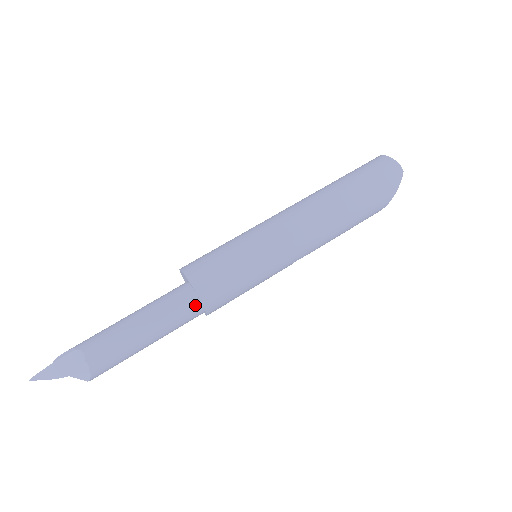
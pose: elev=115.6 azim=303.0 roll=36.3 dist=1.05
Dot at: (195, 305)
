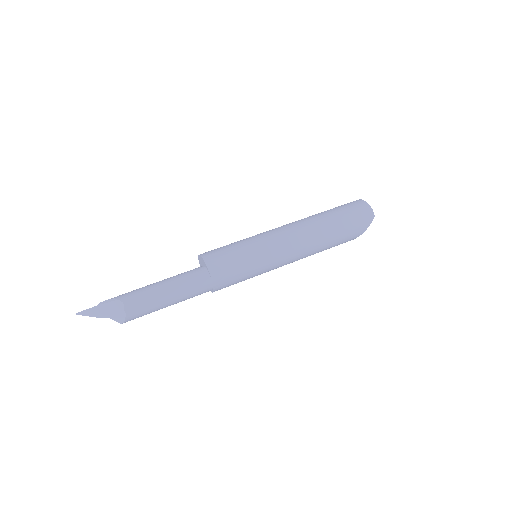
Dot at: (208, 285)
